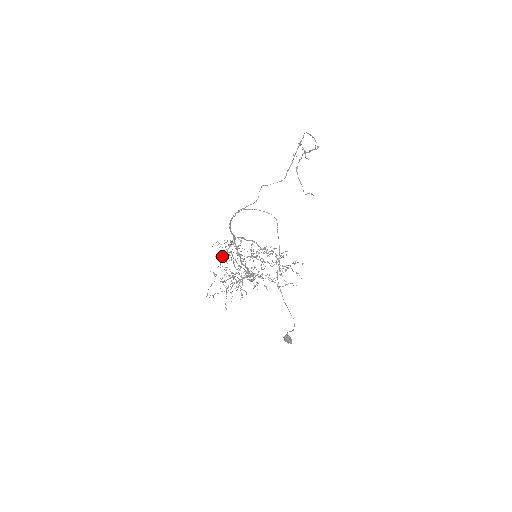
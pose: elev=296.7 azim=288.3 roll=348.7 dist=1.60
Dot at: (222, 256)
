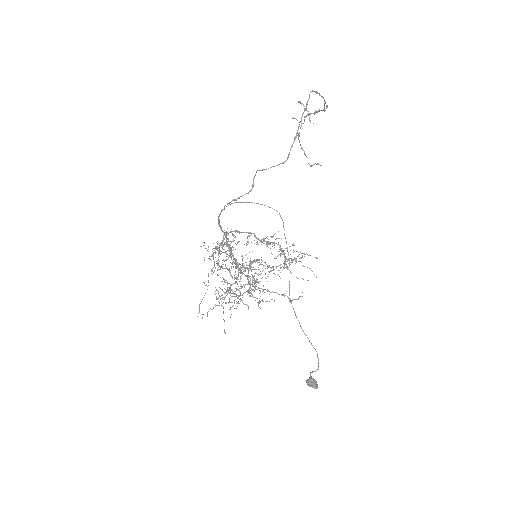
Dot at: (213, 258)
